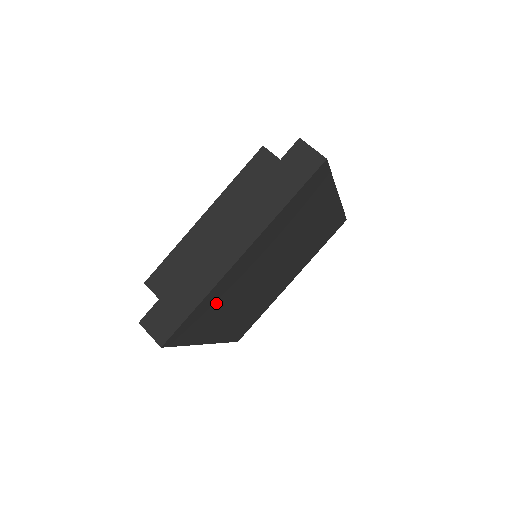
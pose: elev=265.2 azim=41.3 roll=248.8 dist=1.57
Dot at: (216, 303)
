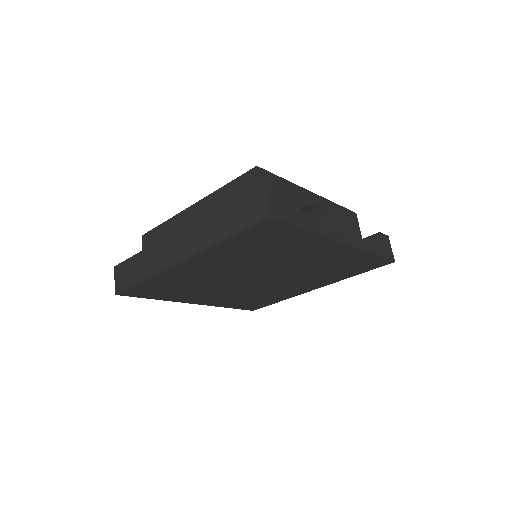
Dot at: (174, 283)
